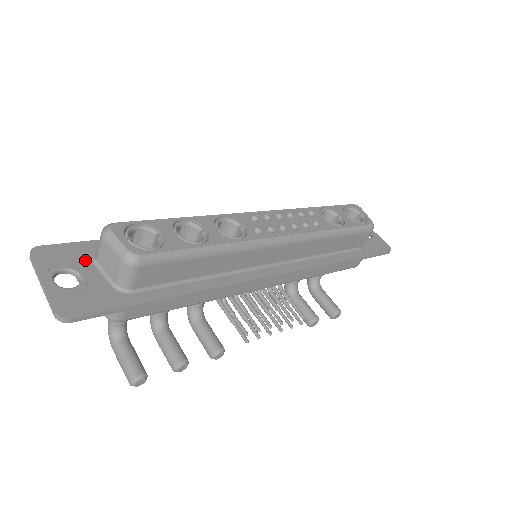
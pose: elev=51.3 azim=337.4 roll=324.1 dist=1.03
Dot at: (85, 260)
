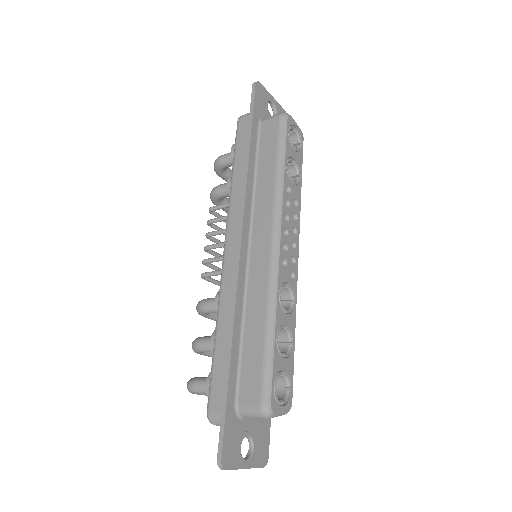
Dot at: (239, 426)
